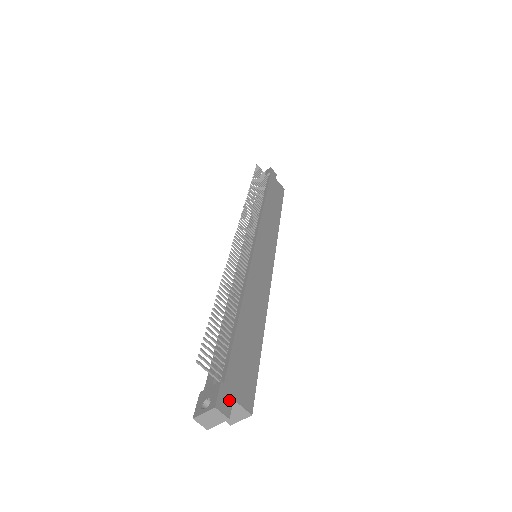
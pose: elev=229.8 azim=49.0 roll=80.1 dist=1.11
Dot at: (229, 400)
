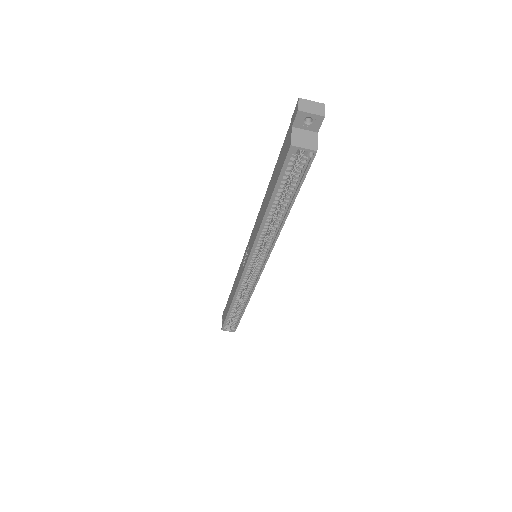
Dot at: (319, 126)
